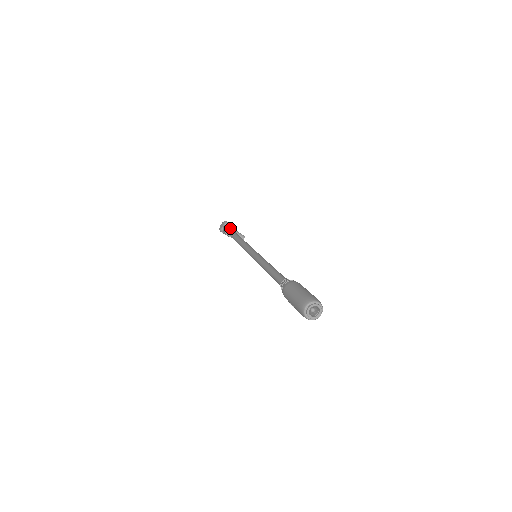
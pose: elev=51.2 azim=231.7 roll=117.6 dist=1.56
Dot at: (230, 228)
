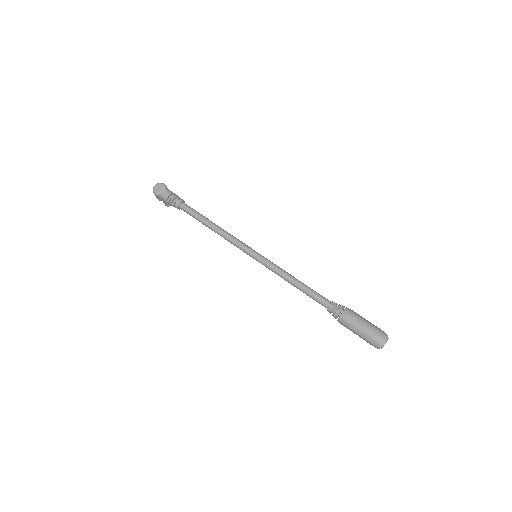
Dot at: (181, 199)
